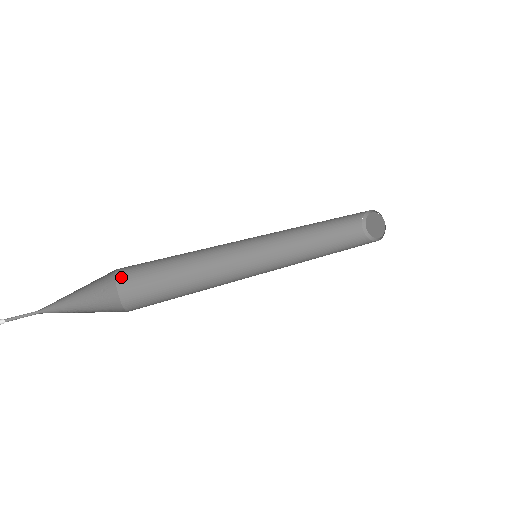
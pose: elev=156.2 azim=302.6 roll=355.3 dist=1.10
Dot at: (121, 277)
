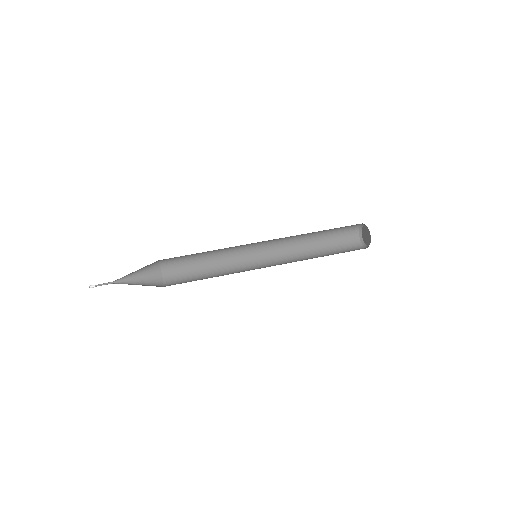
Dot at: occluded
